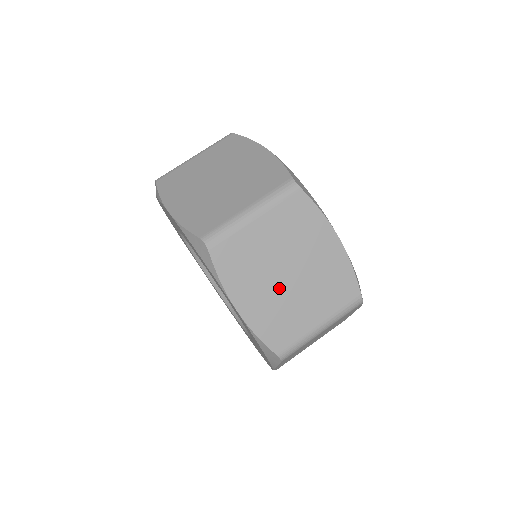
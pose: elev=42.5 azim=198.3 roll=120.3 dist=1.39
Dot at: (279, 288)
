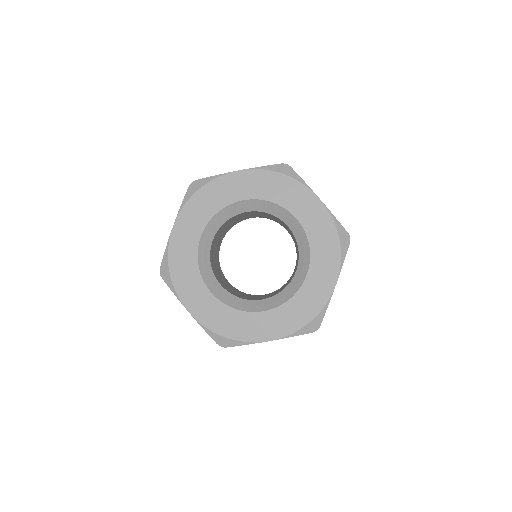
Dot at: occluded
